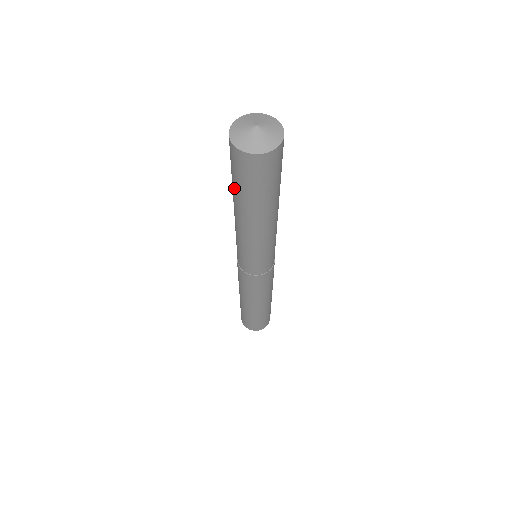
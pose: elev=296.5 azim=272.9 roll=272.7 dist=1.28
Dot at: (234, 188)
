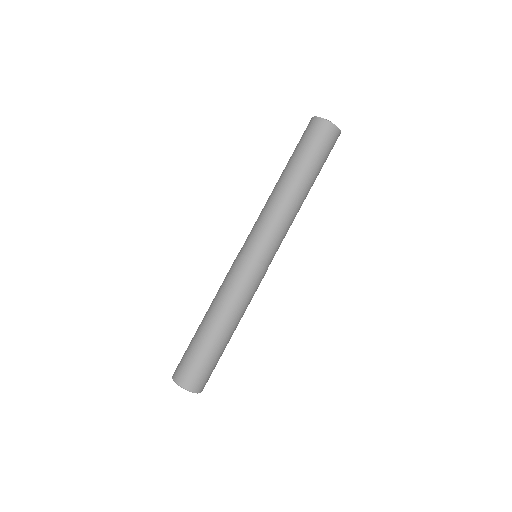
Dot at: occluded
